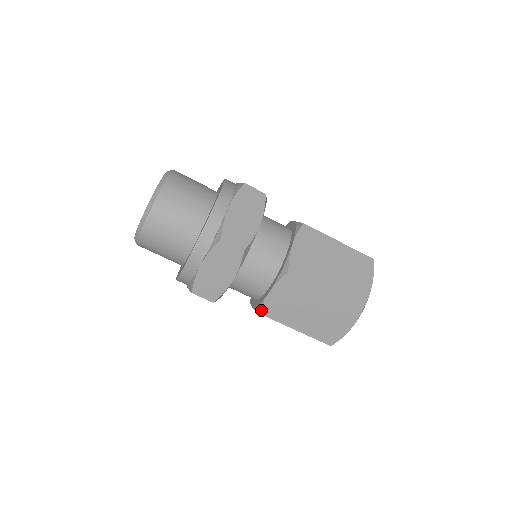
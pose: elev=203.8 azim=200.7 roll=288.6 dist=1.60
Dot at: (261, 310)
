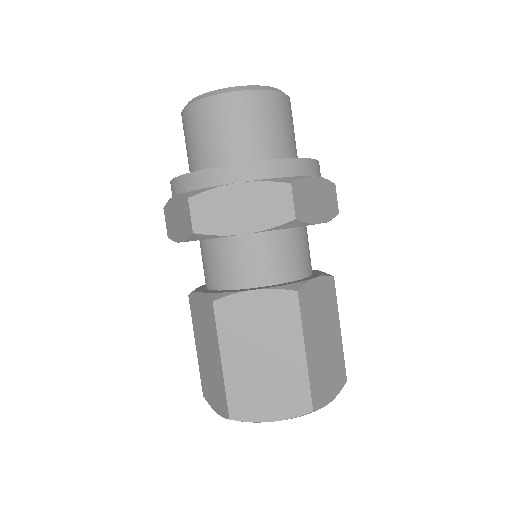
Dot at: (219, 299)
